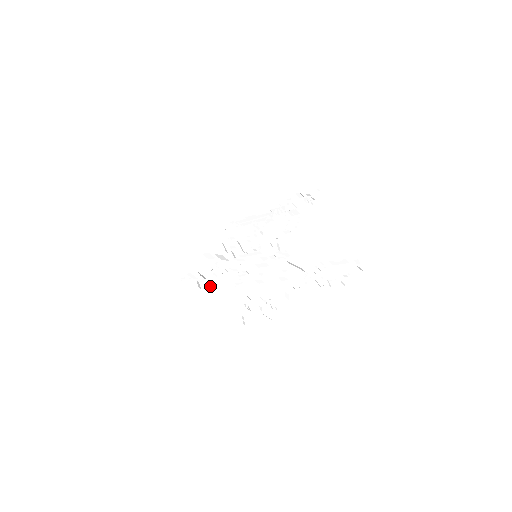
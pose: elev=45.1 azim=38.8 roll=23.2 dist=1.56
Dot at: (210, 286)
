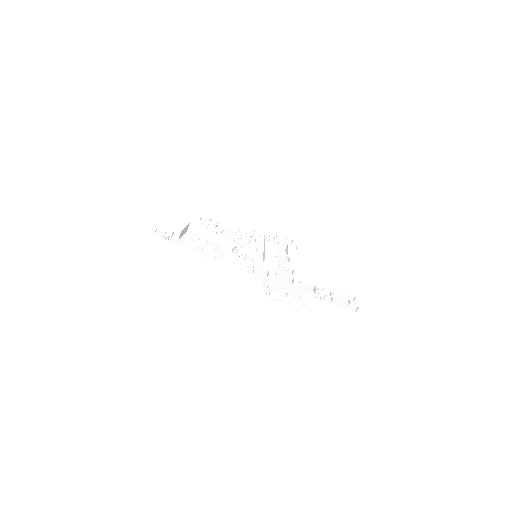
Dot at: (203, 254)
